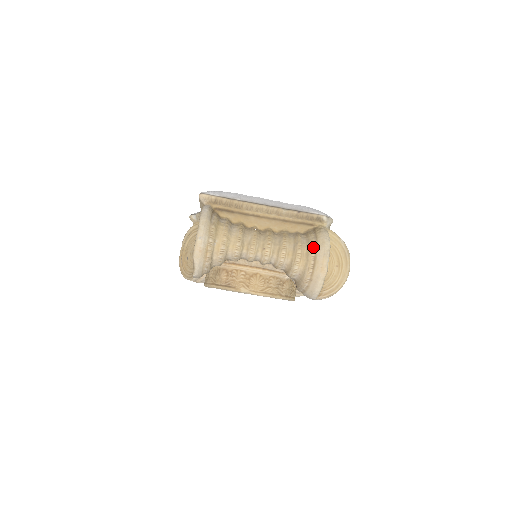
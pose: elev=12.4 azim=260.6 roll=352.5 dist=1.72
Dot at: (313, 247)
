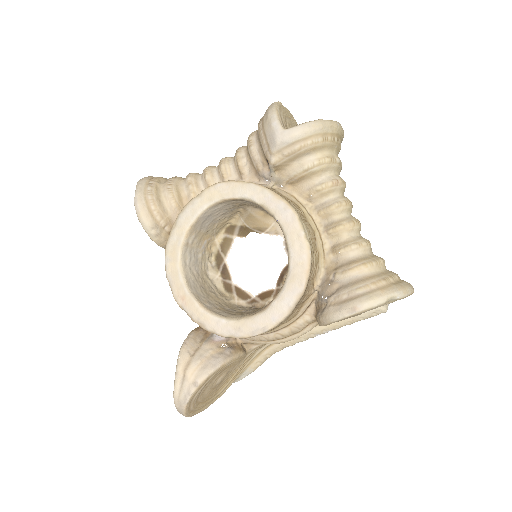
Dot at: occluded
